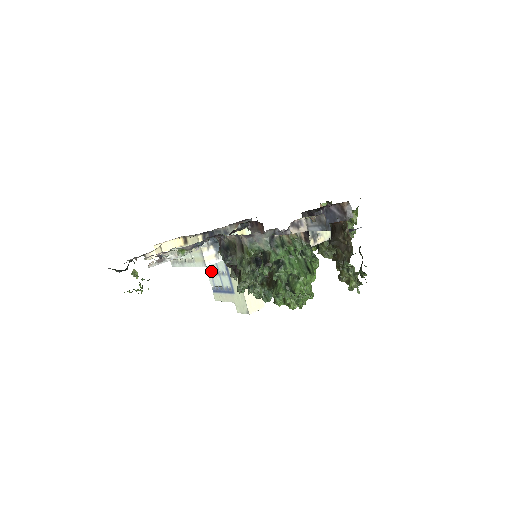
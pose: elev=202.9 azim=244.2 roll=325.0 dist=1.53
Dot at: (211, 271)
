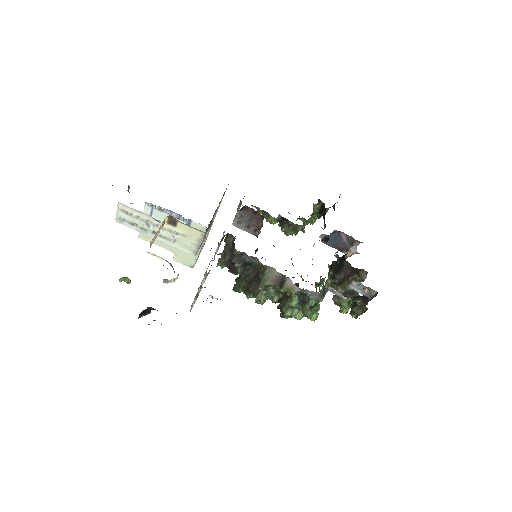
Dot at: occluded
